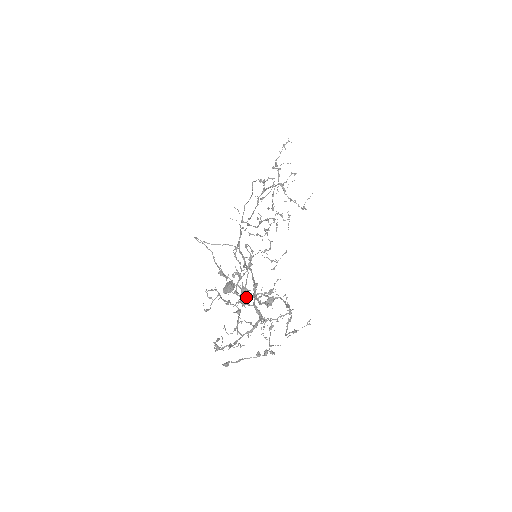
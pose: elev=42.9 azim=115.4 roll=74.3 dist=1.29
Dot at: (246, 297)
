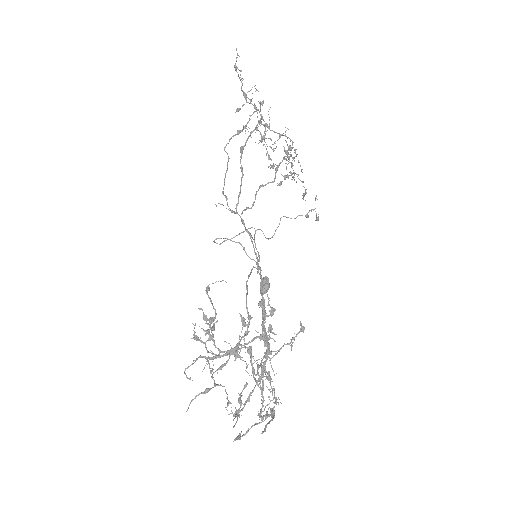
Dot at: (246, 334)
